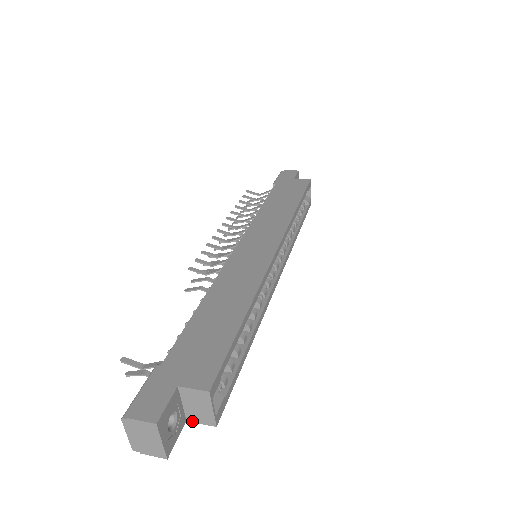
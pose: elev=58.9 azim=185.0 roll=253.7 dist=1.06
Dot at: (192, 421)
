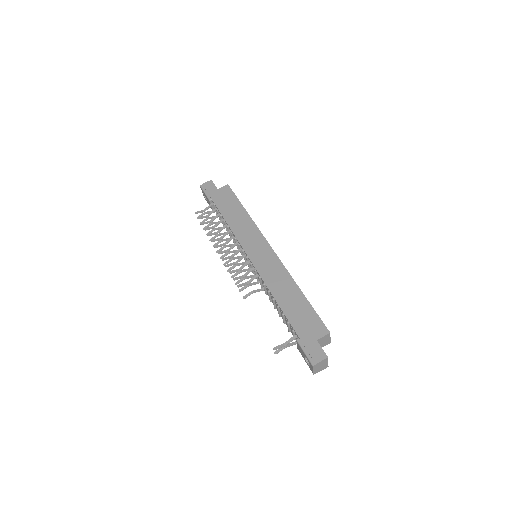
Dot at: occluded
